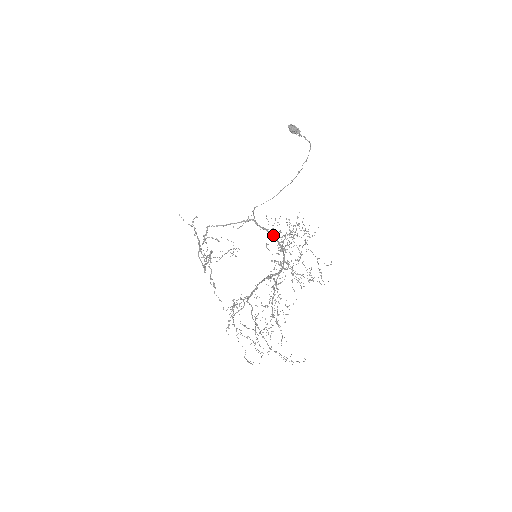
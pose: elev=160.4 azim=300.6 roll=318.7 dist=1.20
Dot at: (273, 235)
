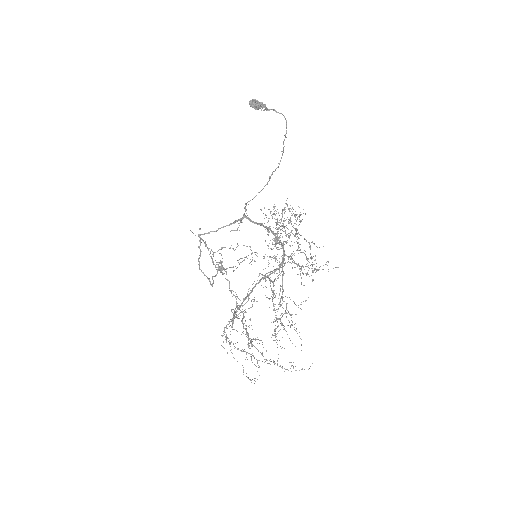
Dot at: (268, 228)
